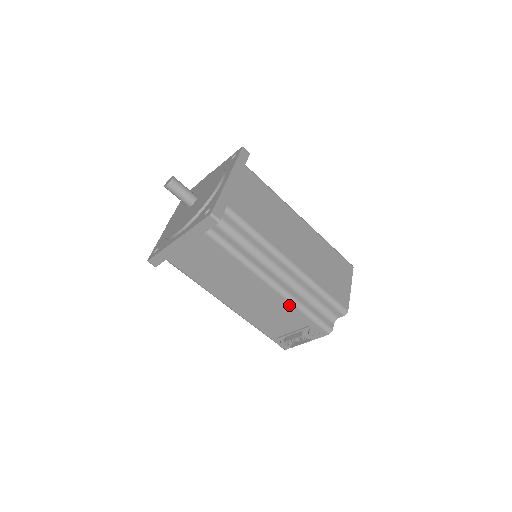
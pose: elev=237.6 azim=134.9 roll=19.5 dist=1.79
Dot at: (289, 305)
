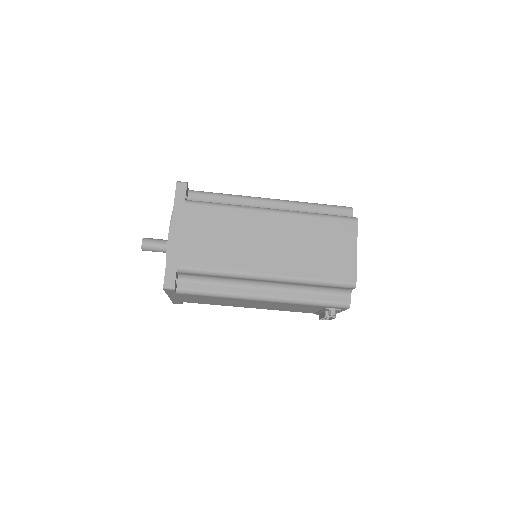
Dot at: (292, 304)
